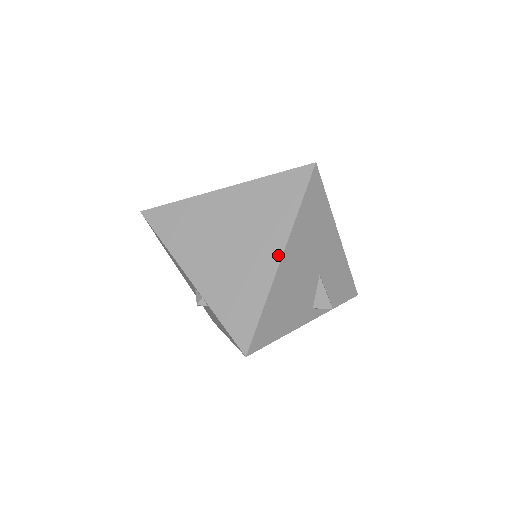
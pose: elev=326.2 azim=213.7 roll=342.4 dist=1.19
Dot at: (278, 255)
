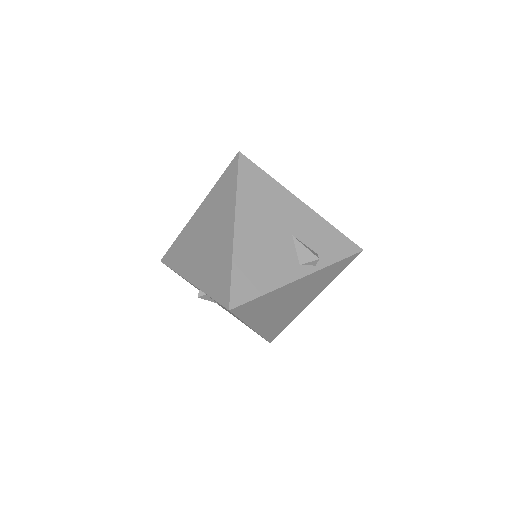
Dot at: (232, 225)
